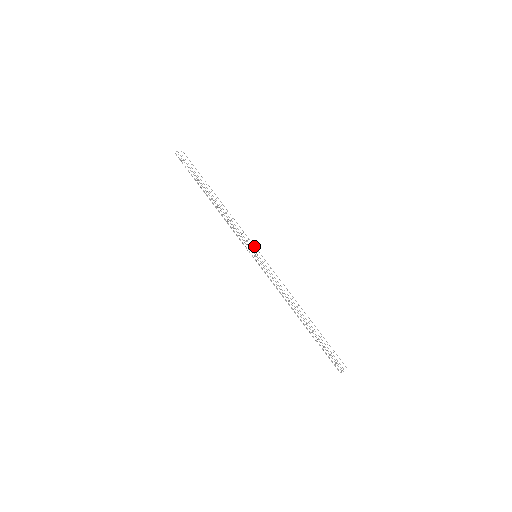
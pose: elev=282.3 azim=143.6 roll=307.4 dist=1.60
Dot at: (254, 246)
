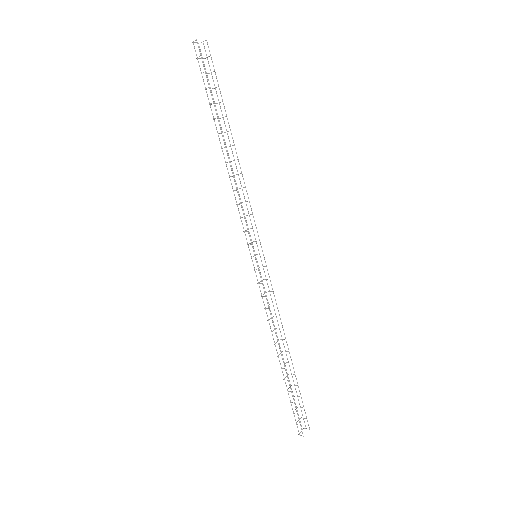
Dot at: (259, 240)
